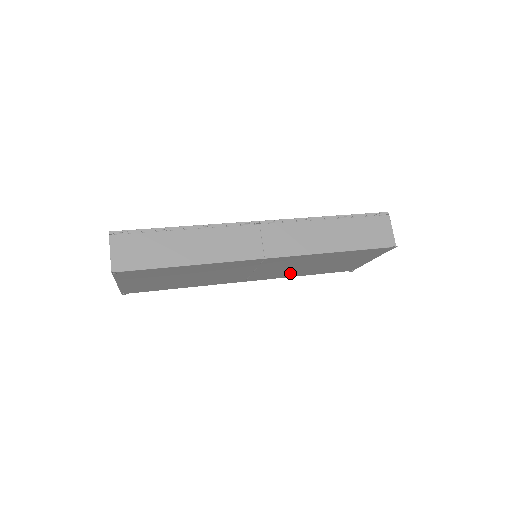
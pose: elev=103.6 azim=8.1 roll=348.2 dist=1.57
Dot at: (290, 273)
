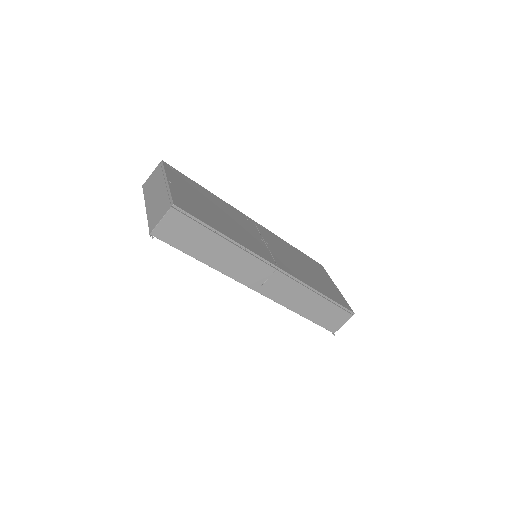
Dot at: occluded
